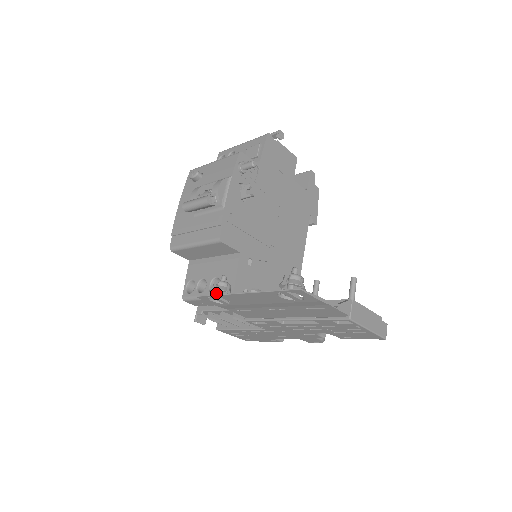
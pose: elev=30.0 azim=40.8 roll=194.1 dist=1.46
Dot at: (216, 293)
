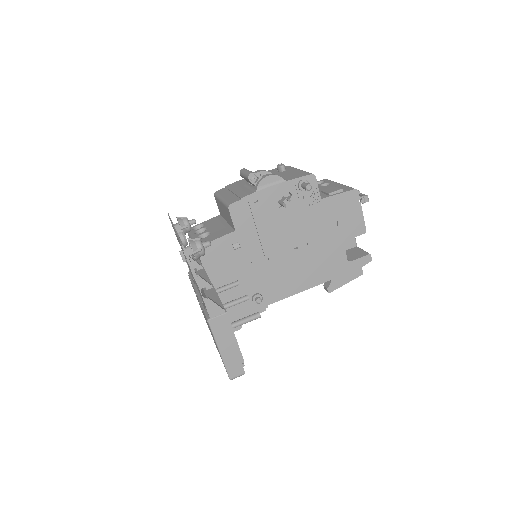
Dot at: (177, 223)
